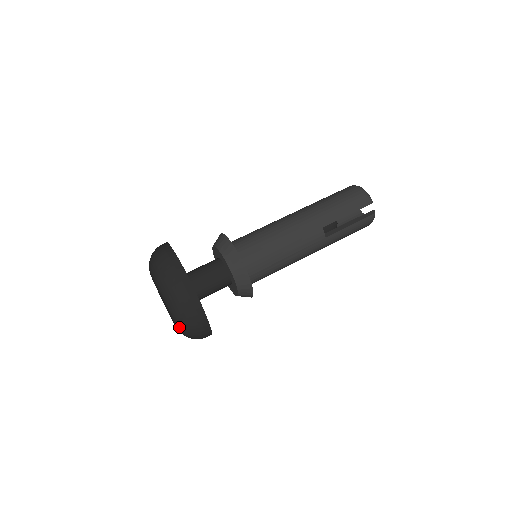
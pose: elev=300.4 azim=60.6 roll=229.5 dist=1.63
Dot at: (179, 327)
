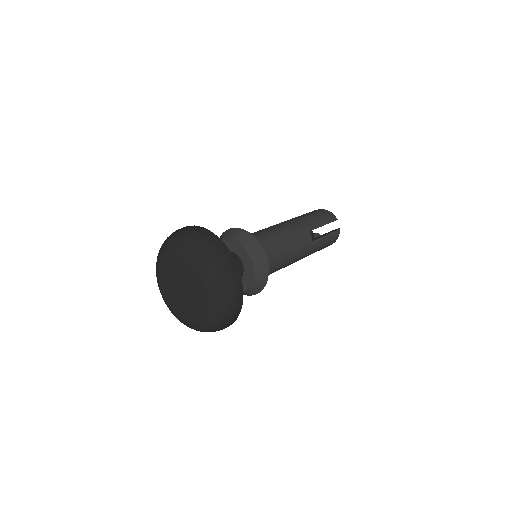
Dot at: (210, 303)
